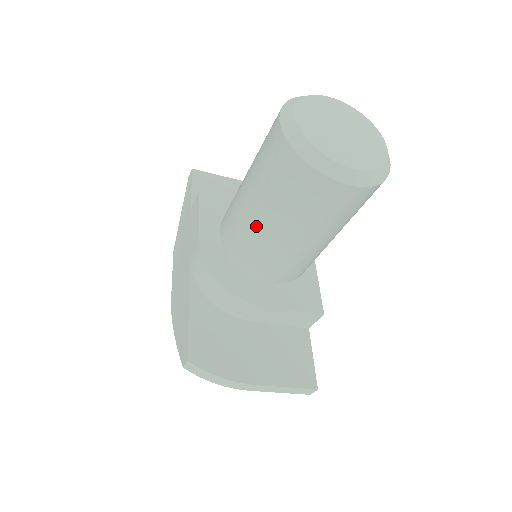
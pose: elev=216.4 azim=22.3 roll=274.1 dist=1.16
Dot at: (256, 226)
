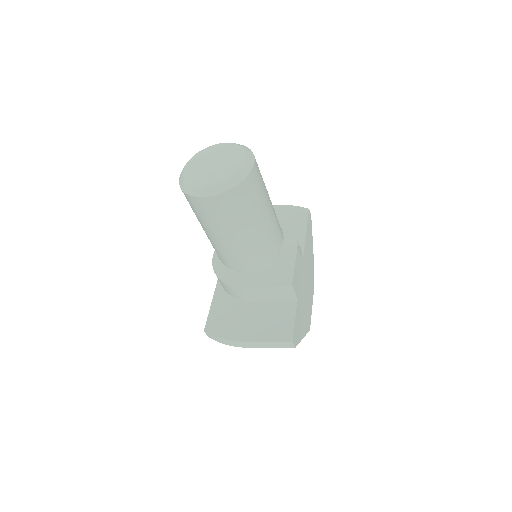
Dot at: (208, 236)
